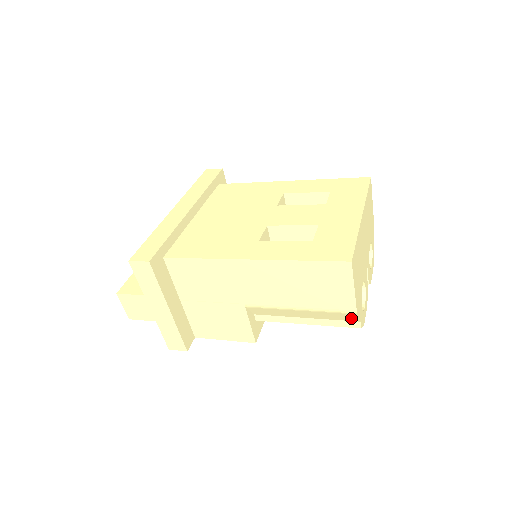
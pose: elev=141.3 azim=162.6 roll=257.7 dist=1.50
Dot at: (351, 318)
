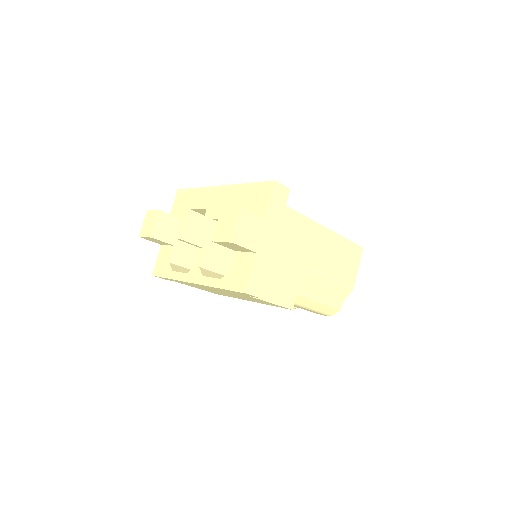
Dot at: (343, 297)
